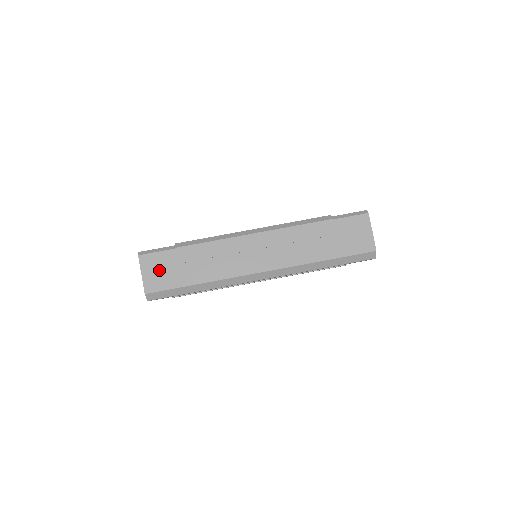
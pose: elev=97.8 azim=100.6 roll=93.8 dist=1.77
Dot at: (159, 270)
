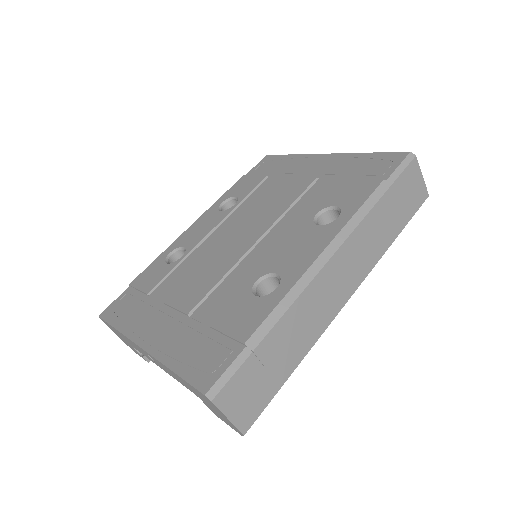
Dot at: (247, 394)
